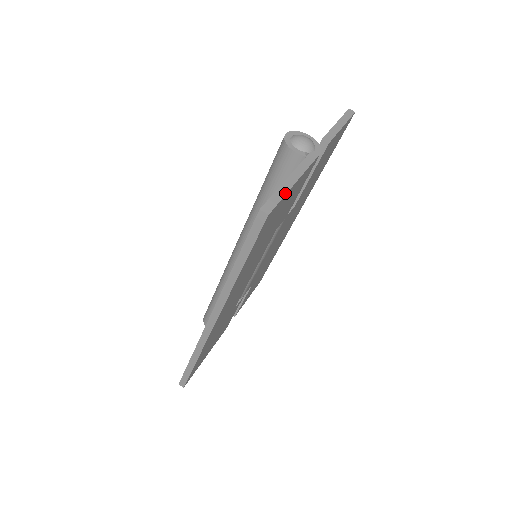
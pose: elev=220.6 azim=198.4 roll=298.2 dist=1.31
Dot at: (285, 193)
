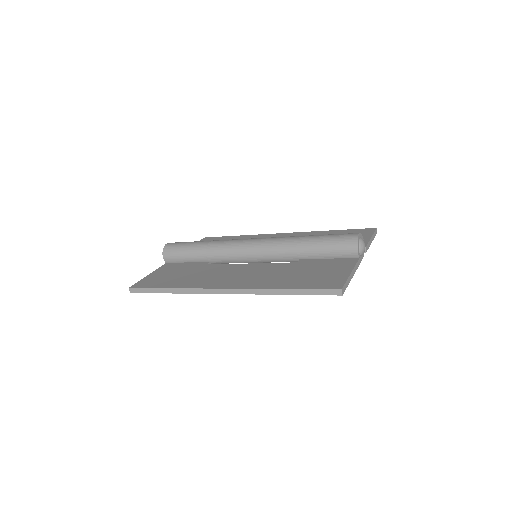
Dot at: (349, 282)
